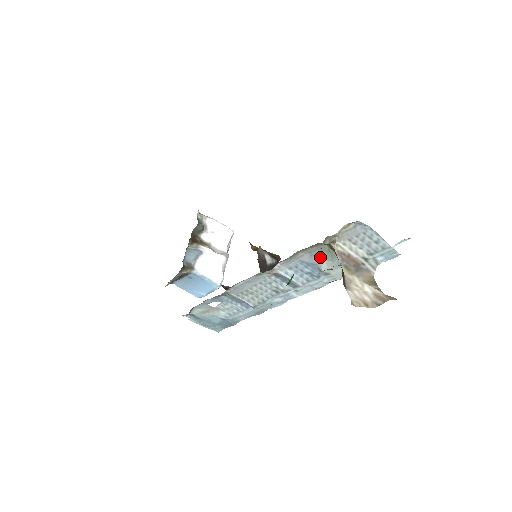
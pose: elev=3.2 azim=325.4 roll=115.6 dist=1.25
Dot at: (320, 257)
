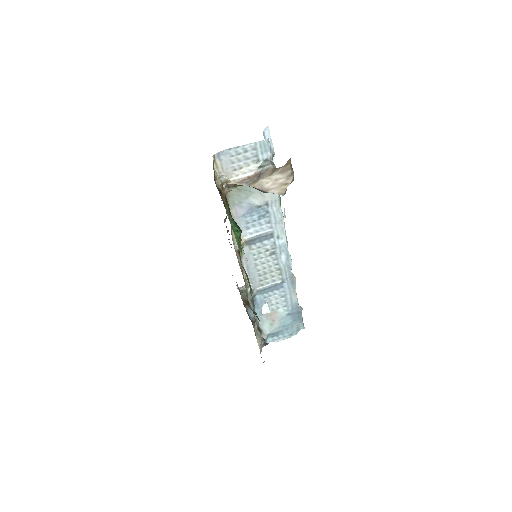
Dot at: (244, 200)
